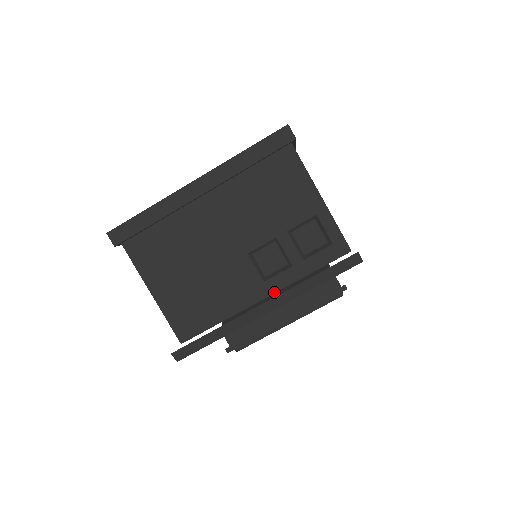
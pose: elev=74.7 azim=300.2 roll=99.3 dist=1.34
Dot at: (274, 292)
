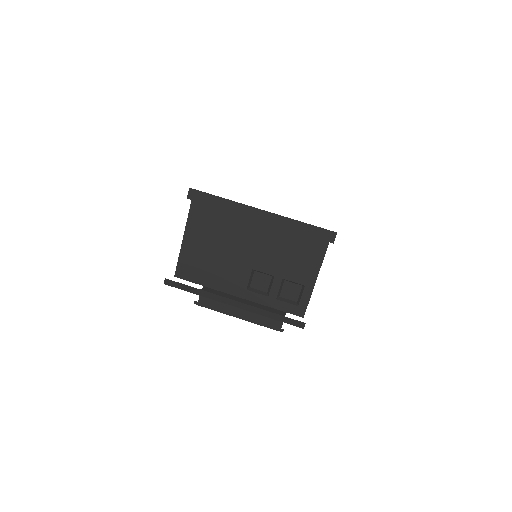
Dot at: (247, 299)
